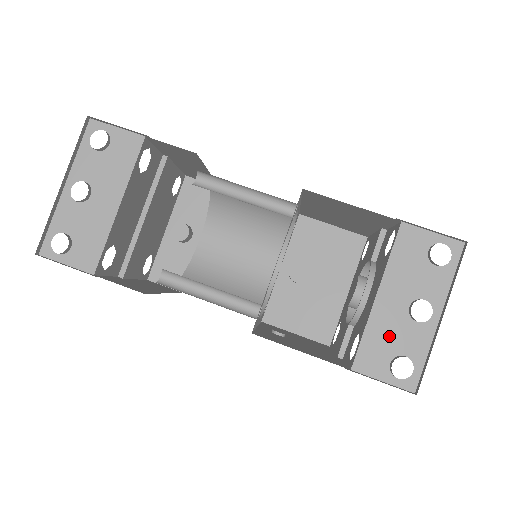
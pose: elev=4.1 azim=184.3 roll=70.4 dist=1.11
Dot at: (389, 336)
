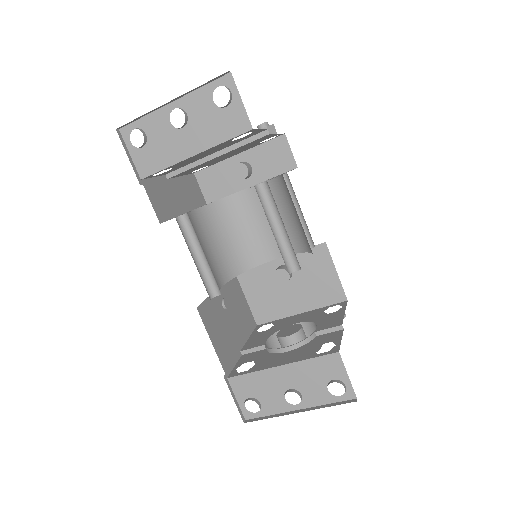
Dot at: (264, 388)
